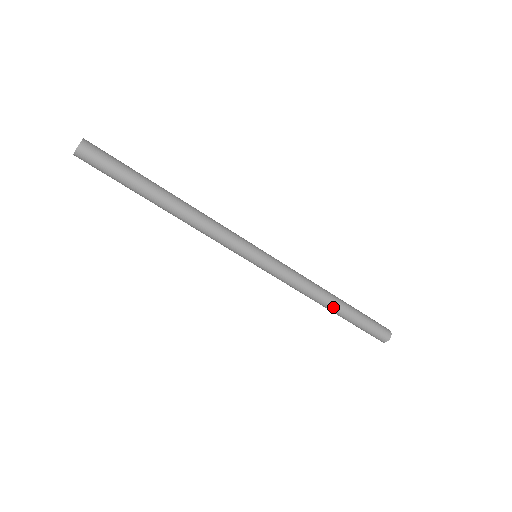
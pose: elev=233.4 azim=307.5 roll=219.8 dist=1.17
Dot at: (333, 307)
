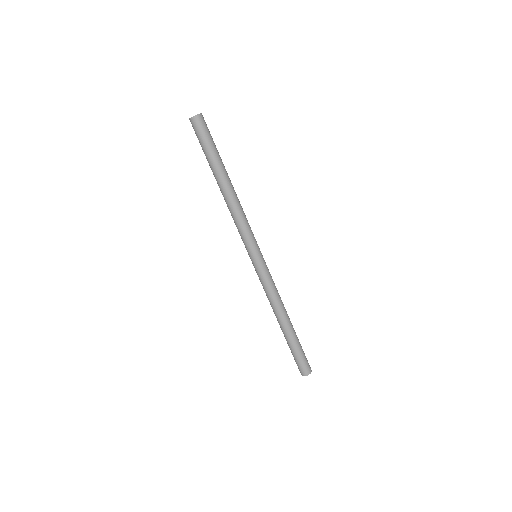
Dot at: (287, 324)
